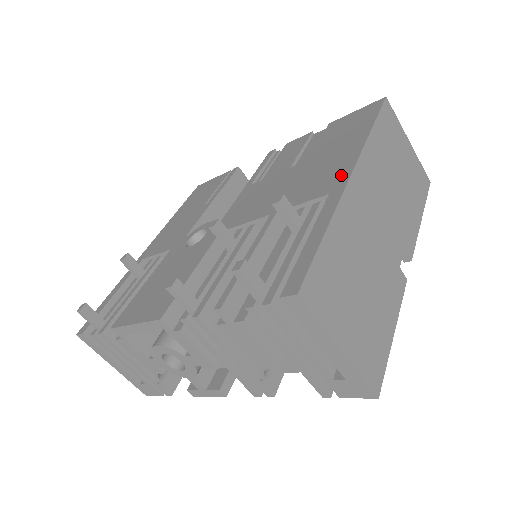
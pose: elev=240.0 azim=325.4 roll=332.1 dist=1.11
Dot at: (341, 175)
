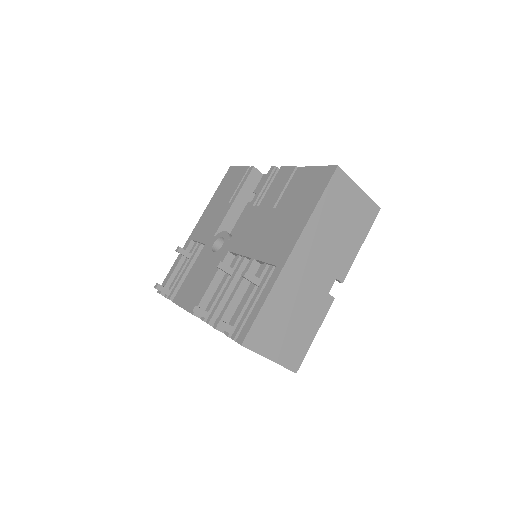
Dot at: (286, 251)
